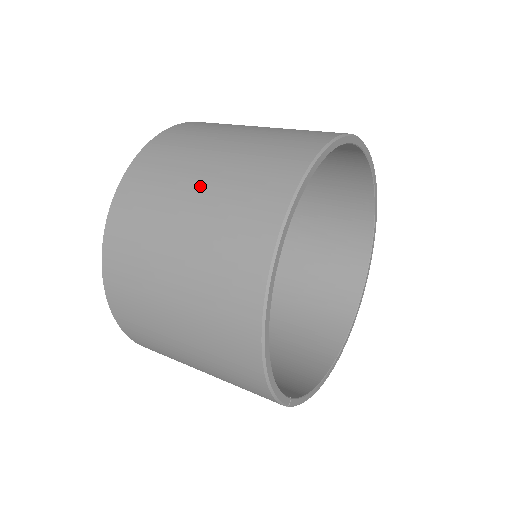
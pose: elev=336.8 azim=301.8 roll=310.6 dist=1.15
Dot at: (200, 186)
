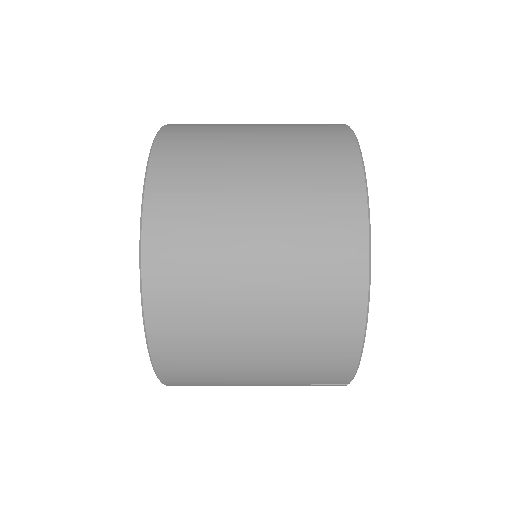
Dot at: (258, 172)
